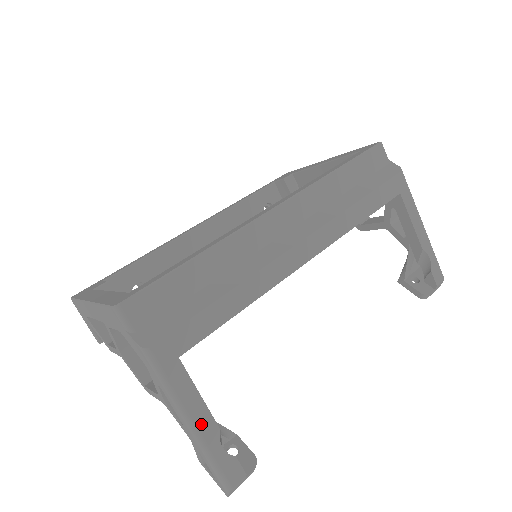
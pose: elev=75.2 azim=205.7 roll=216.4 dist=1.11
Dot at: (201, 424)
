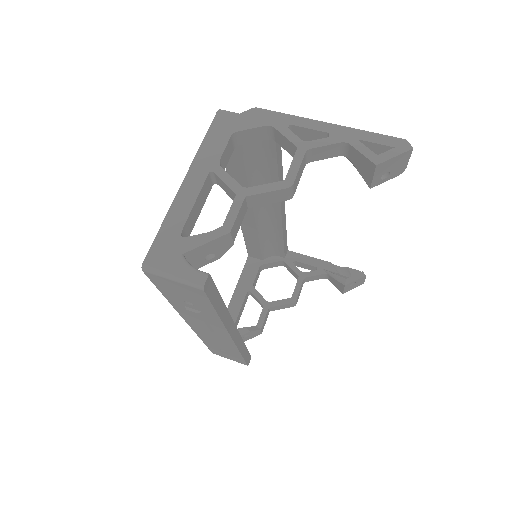
Dot at: occluded
